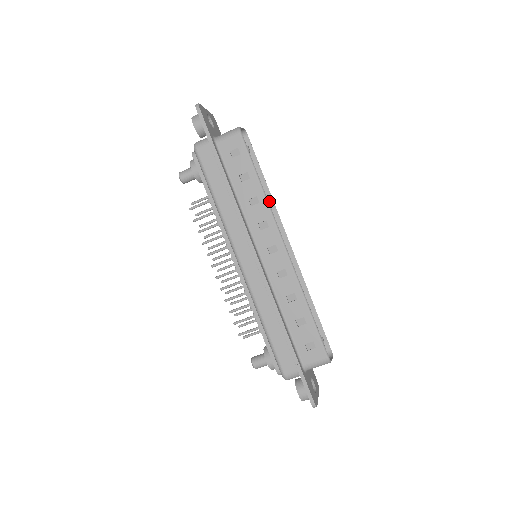
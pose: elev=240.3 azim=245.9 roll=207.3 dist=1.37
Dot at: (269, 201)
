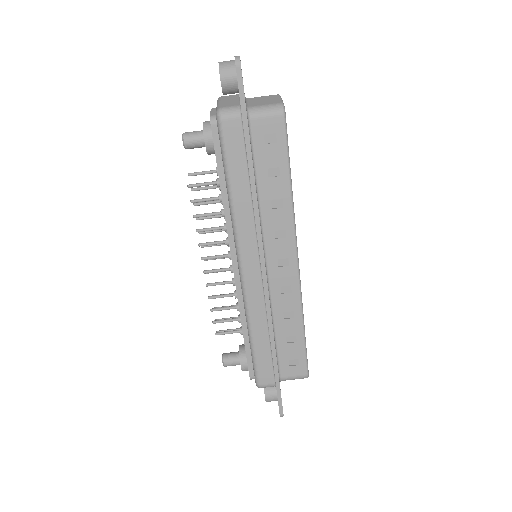
Dot at: occluded
